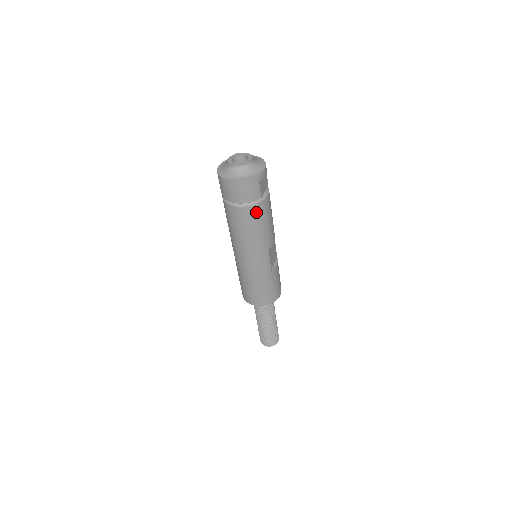
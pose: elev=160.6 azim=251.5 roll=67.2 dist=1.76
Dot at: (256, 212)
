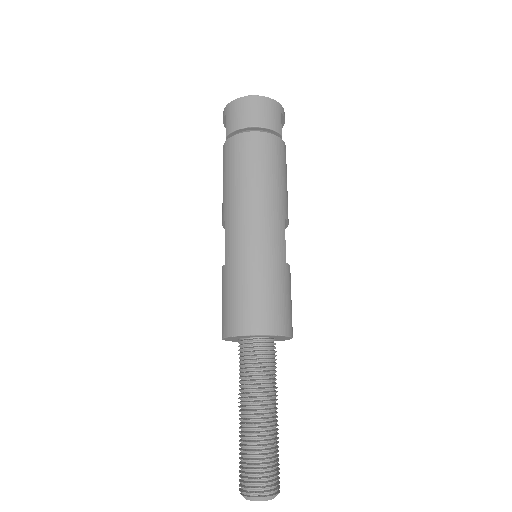
Dot at: (275, 147)
